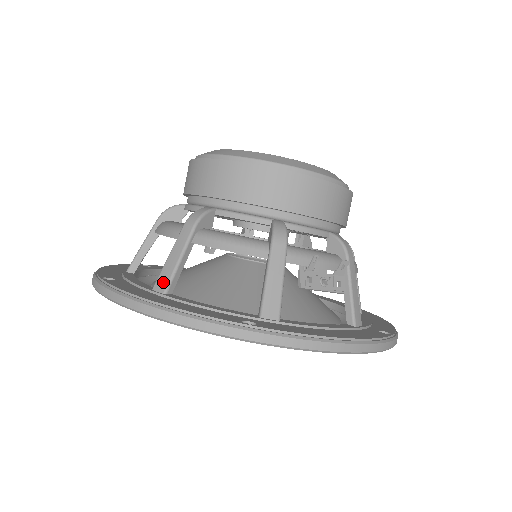
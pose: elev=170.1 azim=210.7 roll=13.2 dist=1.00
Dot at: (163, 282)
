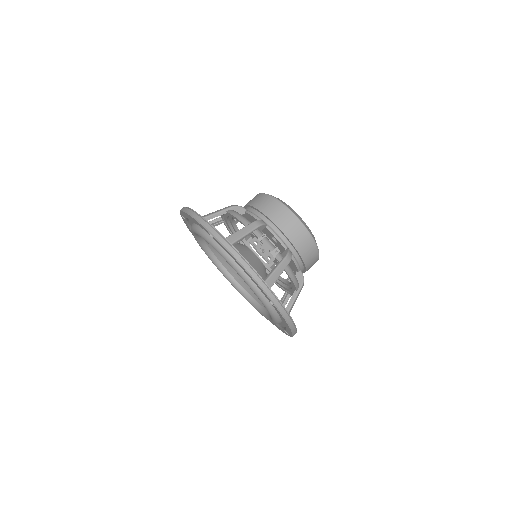
Dot at: (203, 216)
